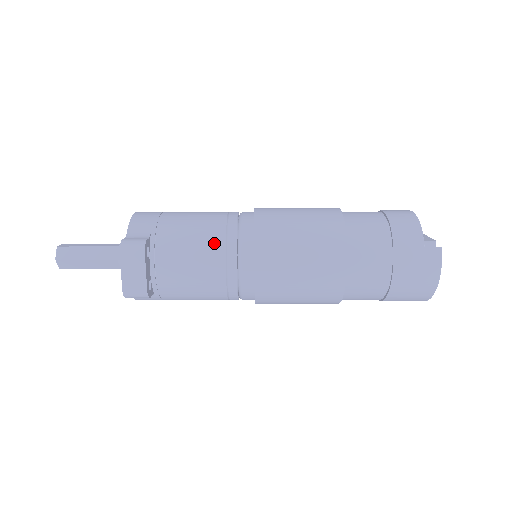
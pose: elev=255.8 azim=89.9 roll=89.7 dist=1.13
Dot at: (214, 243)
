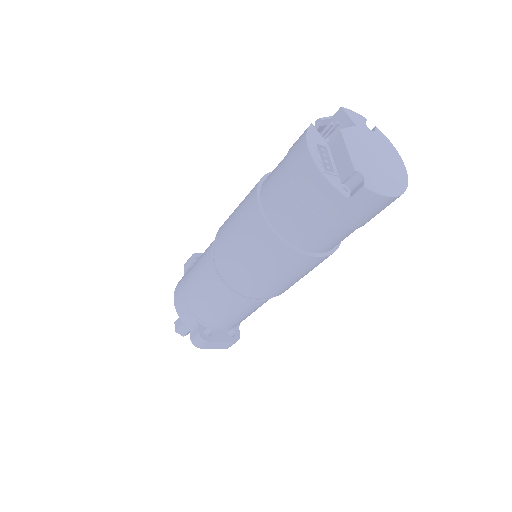
Dot at: (226, 303)
